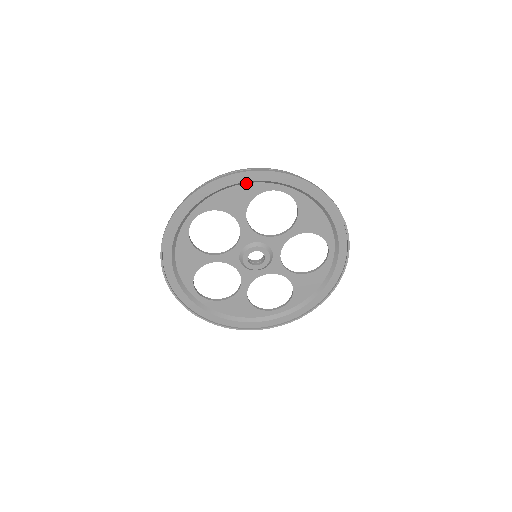
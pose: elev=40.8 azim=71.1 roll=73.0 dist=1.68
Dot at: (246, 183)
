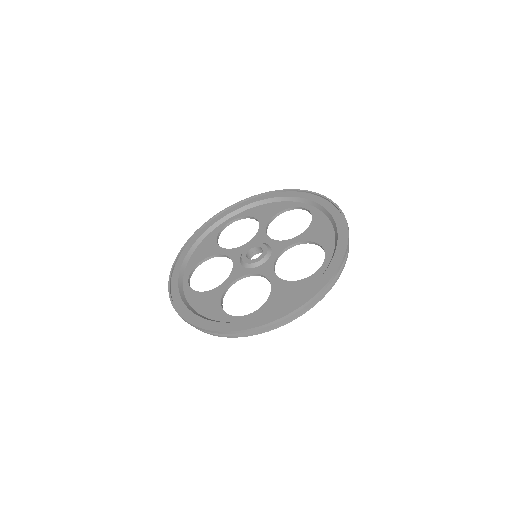
Dot at: (205, 238)
